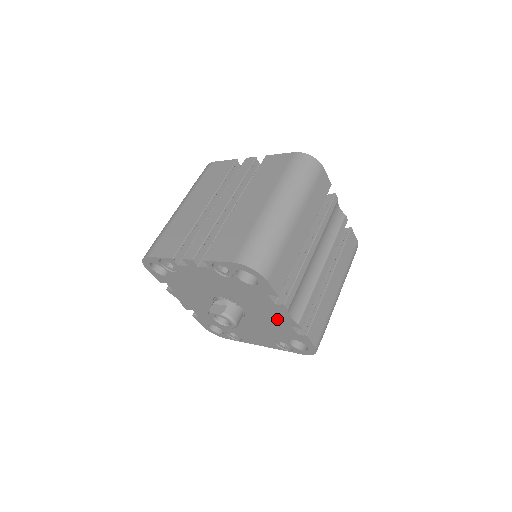
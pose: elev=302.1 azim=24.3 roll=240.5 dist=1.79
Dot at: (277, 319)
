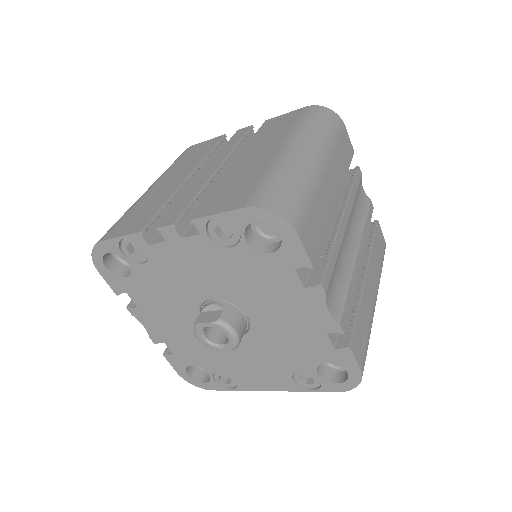
Dot at: (303, 322)
